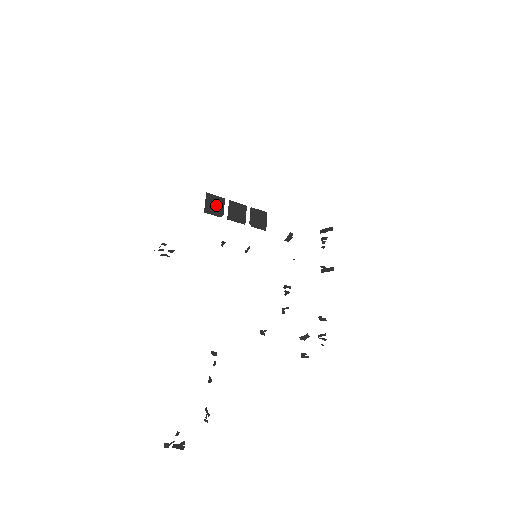
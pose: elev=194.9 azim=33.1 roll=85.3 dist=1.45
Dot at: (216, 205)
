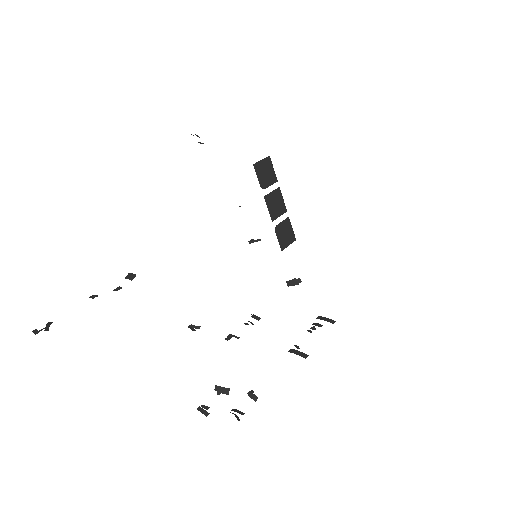
Dot at: (267, 174)
